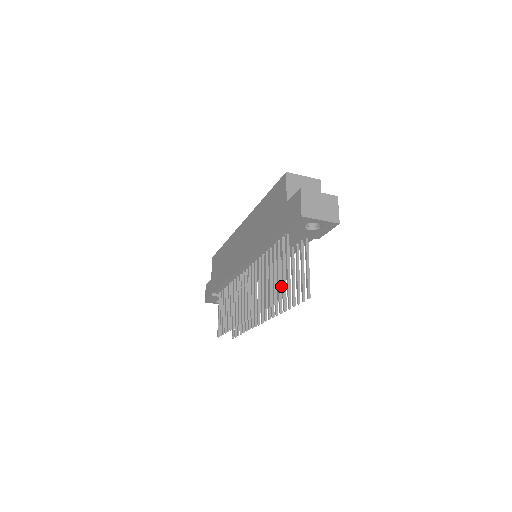
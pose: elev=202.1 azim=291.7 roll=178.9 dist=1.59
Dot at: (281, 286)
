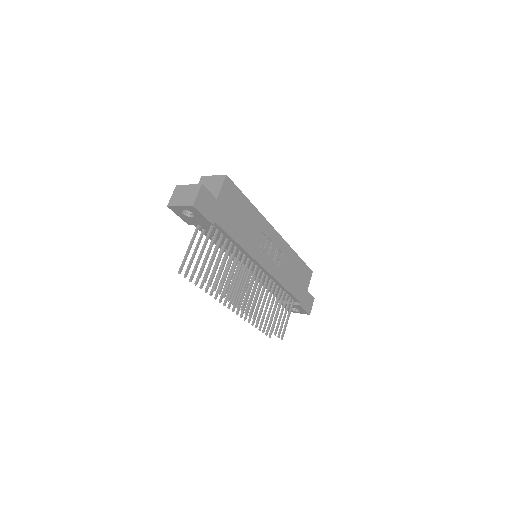
Dot at: (231, 275)
